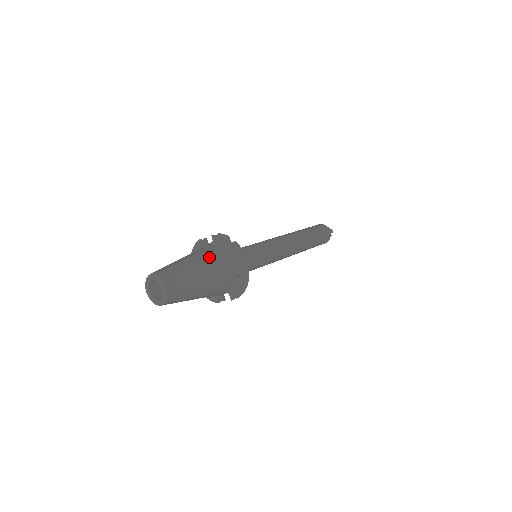
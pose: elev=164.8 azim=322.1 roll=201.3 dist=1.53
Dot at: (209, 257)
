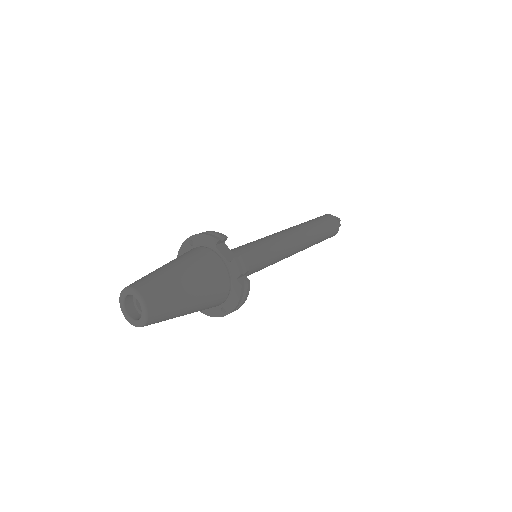
Dot at: (212, 290)
